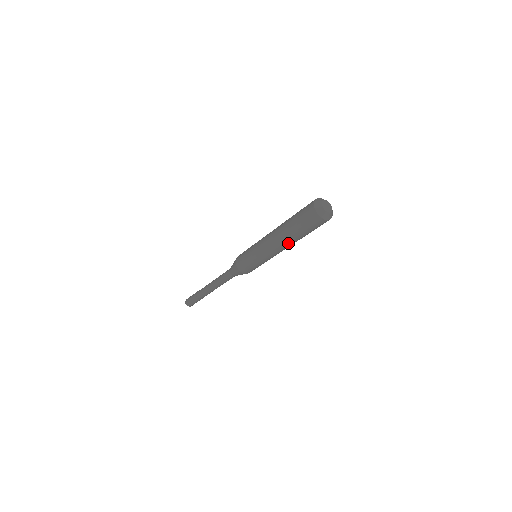
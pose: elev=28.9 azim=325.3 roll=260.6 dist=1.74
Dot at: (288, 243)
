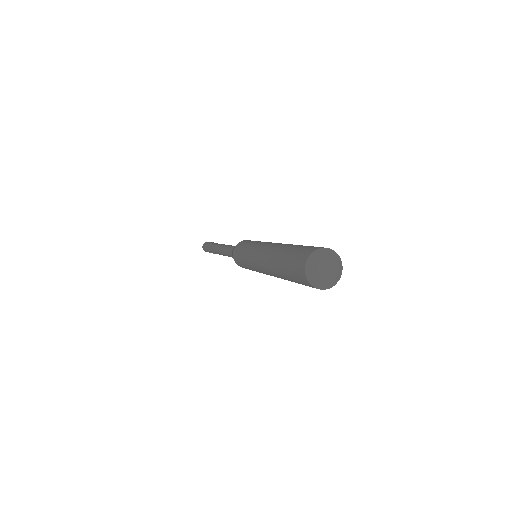
Dot at: (274, 273)
